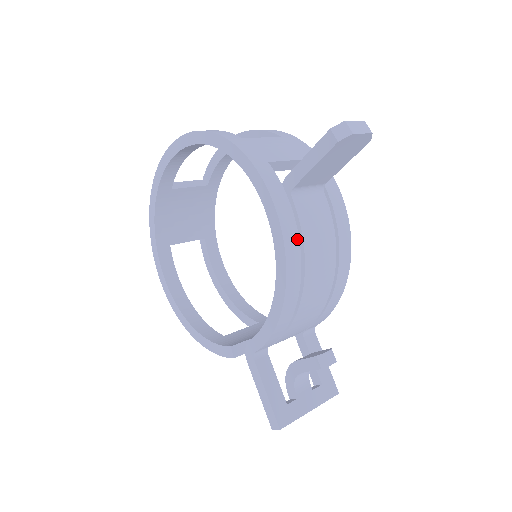
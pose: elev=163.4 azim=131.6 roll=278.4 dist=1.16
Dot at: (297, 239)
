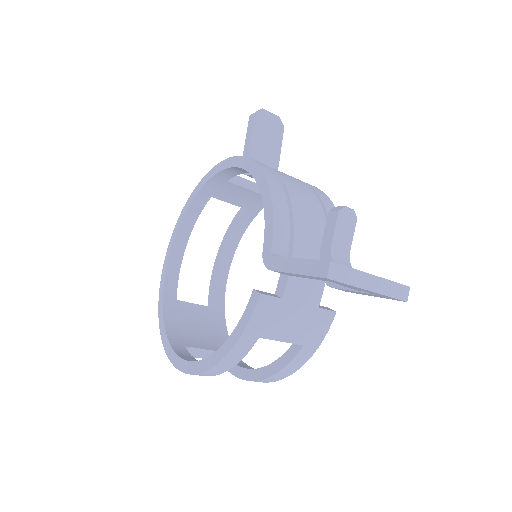
Dot at: occluded
